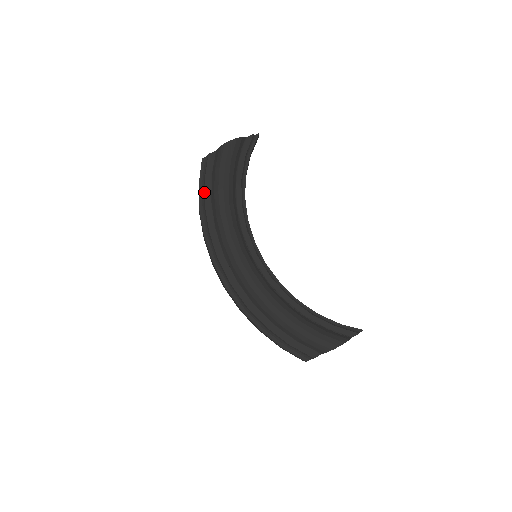
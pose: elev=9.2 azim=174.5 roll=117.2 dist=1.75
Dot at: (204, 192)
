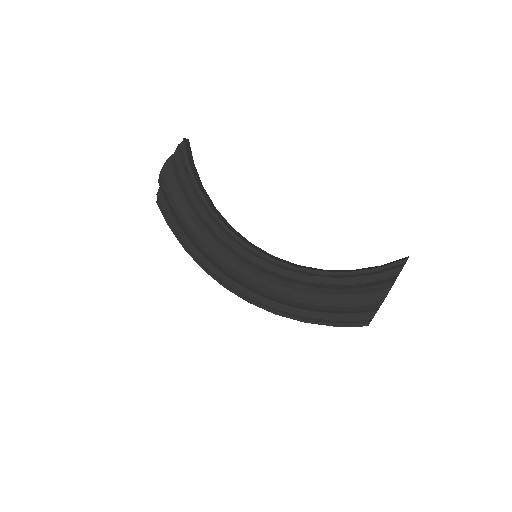
Dot at: (176, 231)
